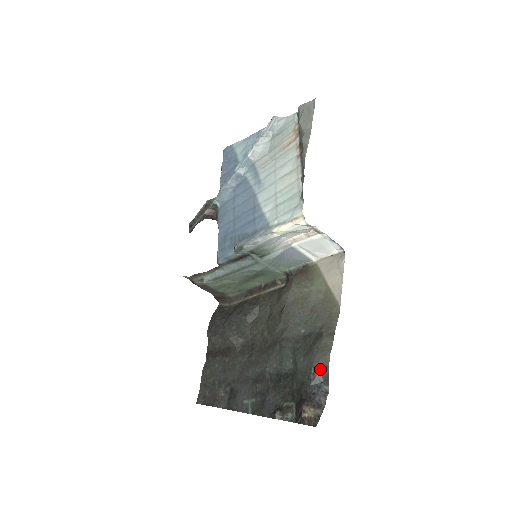
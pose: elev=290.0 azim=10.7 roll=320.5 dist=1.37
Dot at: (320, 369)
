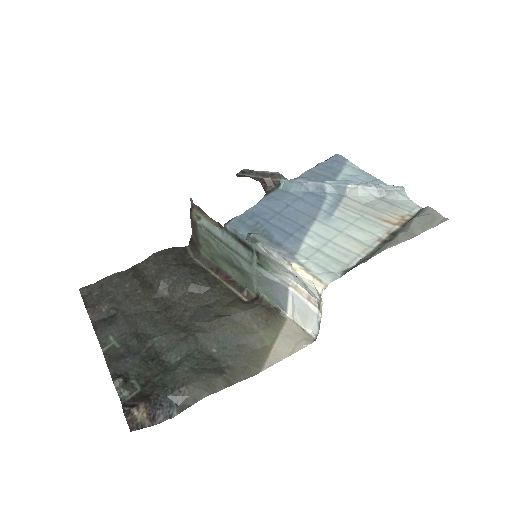
Dot at: (189, 395)
